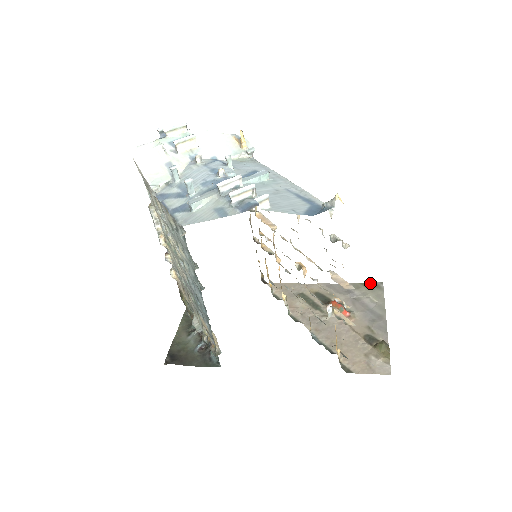
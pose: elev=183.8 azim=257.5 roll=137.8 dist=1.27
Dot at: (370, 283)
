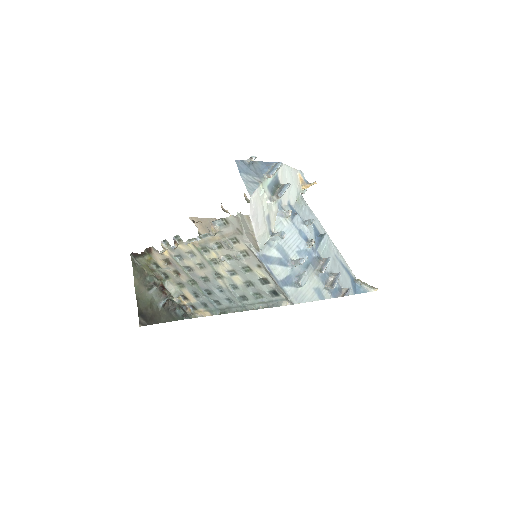
Dot at: occluded
